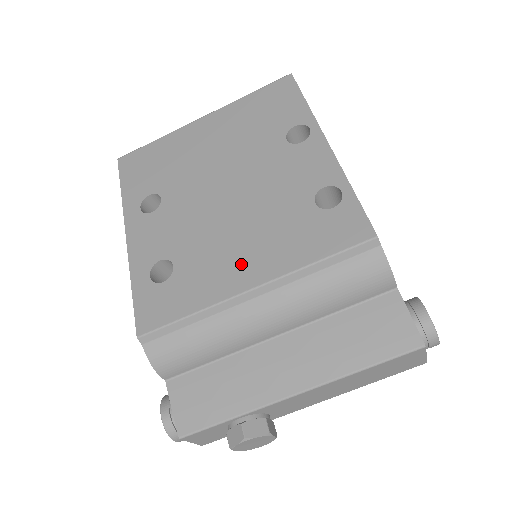
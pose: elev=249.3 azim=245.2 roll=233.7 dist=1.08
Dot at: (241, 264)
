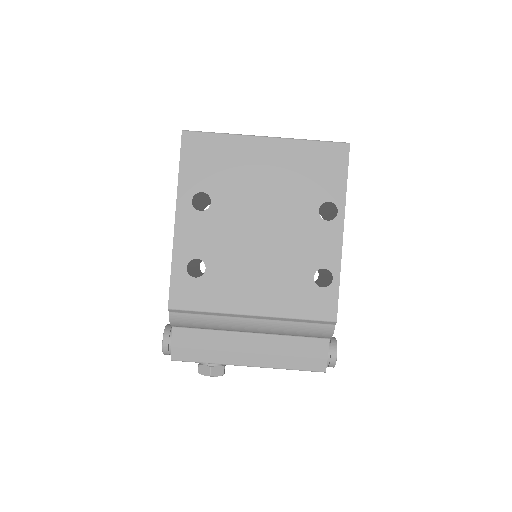
Dot at: (252, 294)
